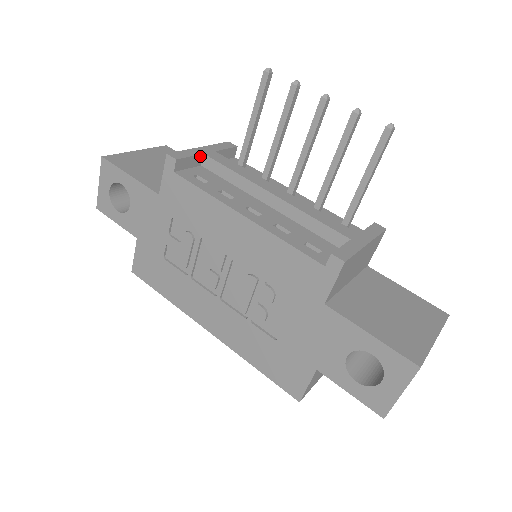
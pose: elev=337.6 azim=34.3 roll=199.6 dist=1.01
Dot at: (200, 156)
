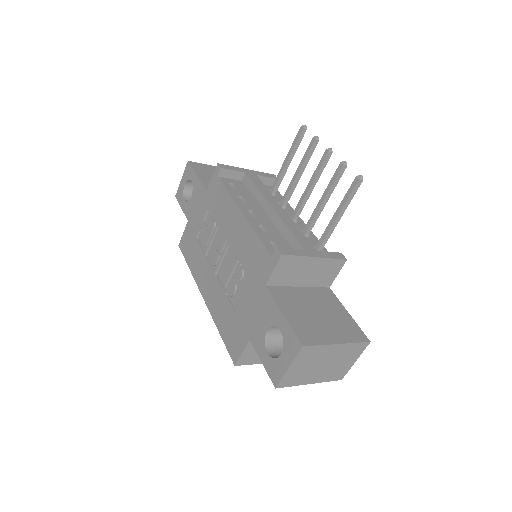
Dot at: (242, 173)
